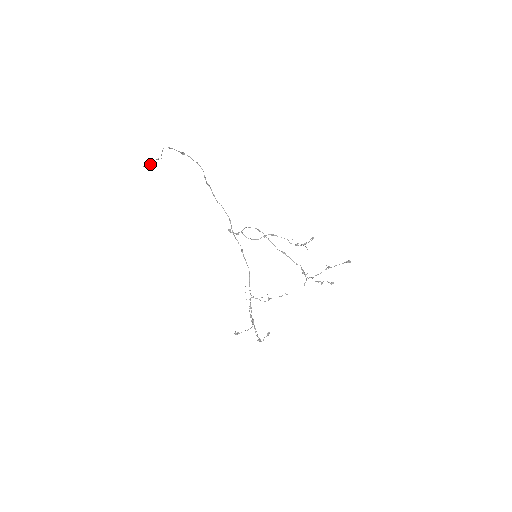
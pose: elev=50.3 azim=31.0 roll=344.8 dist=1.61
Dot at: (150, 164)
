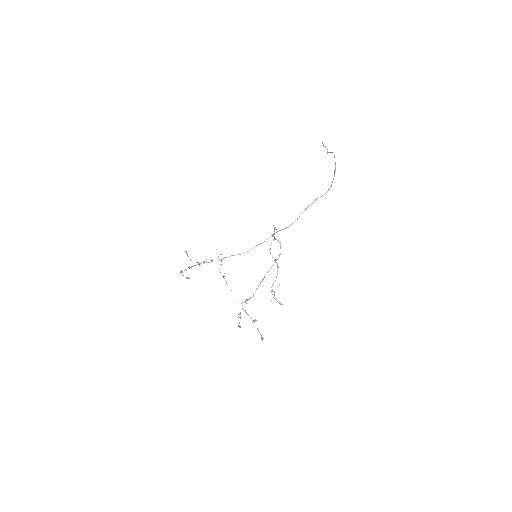
Dot at: (325, 146)
